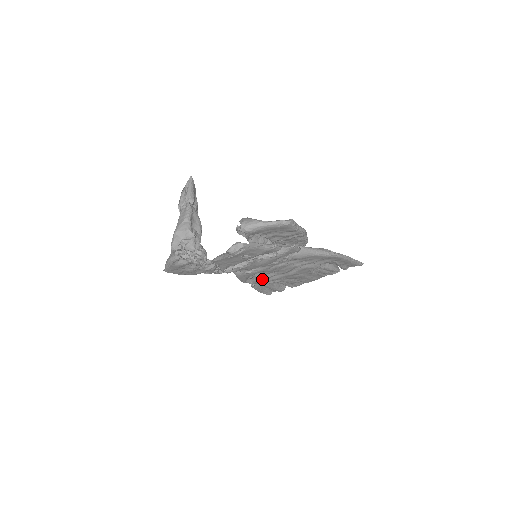
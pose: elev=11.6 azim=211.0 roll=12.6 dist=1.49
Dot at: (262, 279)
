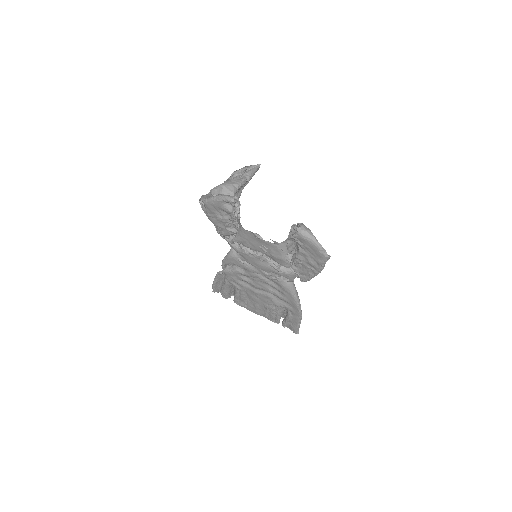
Dot at: (235, 275)
